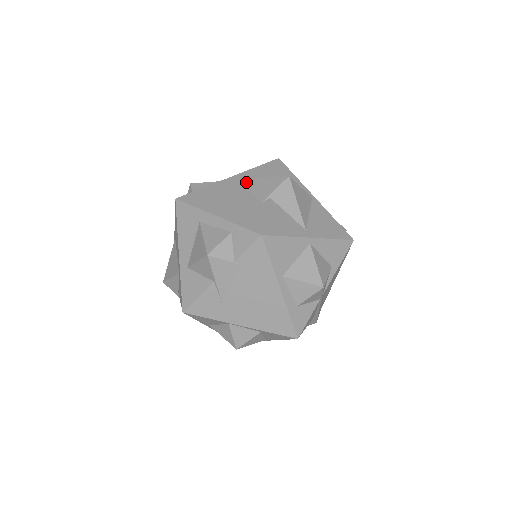
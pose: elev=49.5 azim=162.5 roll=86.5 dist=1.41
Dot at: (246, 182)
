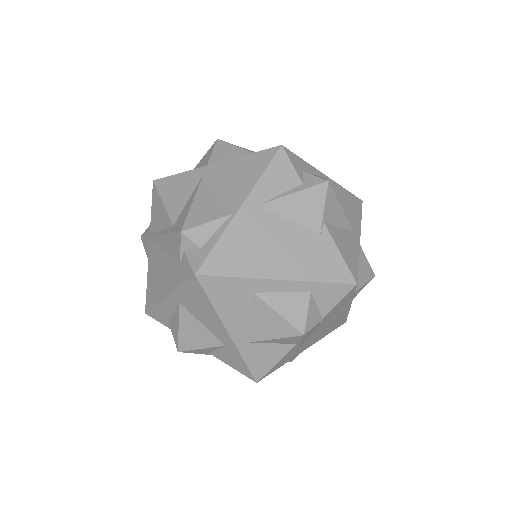
Dot at: (274, 207)
